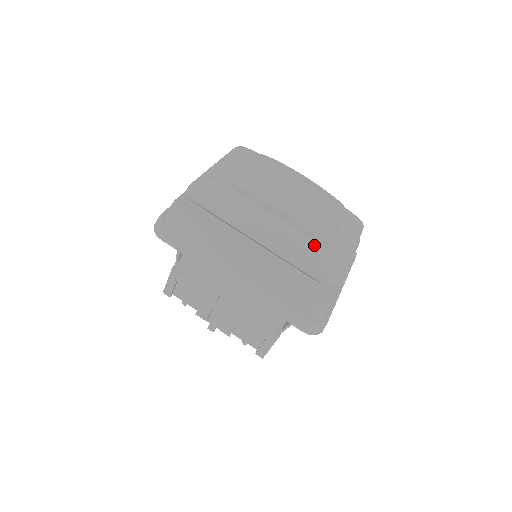
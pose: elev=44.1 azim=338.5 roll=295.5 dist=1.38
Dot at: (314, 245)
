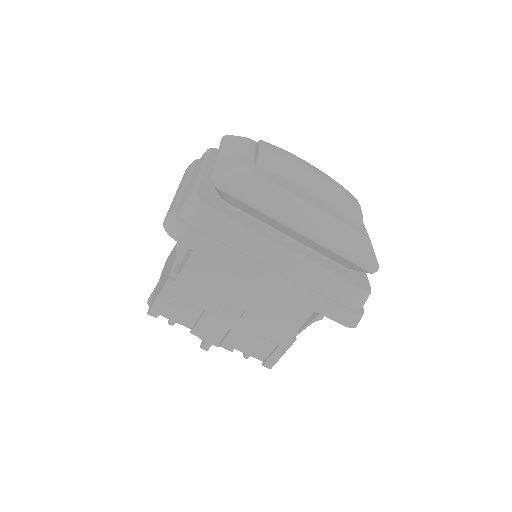
Dot at: (353, 231)
